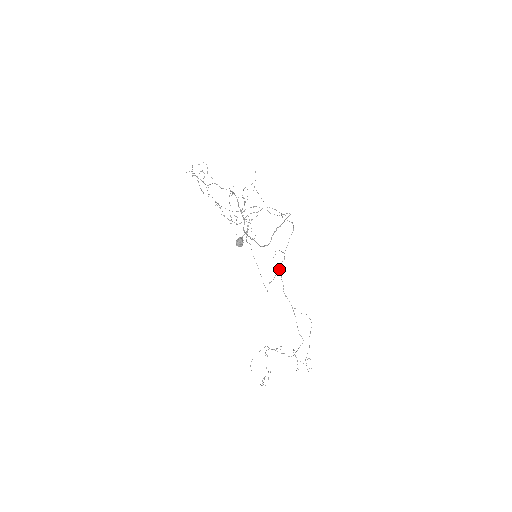
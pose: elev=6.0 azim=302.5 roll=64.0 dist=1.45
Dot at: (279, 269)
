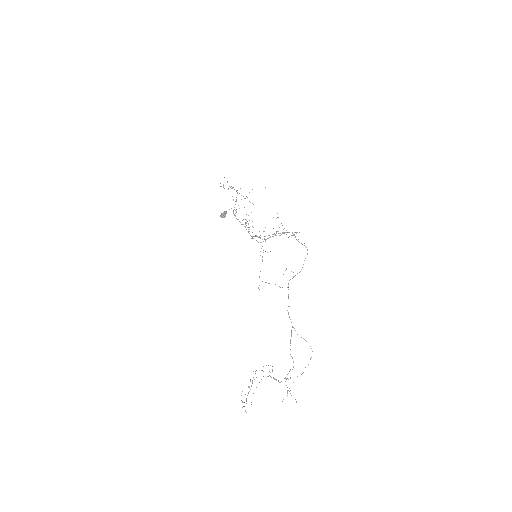
Dot at: (288, 289)
